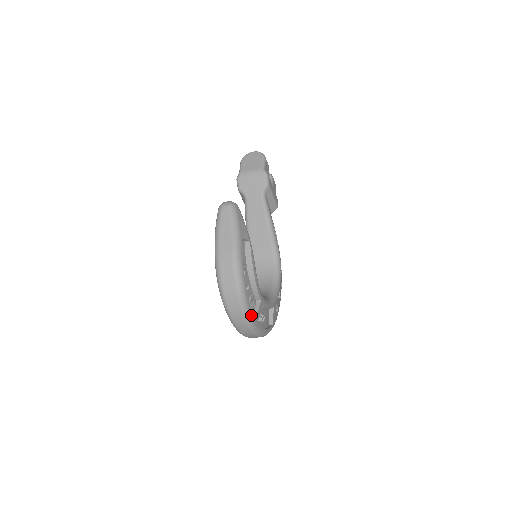
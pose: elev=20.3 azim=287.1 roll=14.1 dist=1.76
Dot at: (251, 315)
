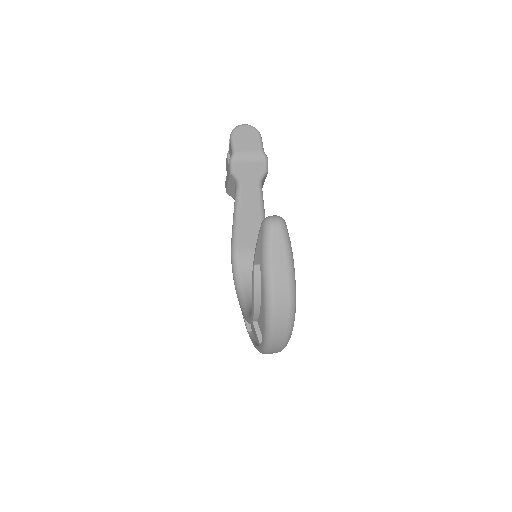
Dot at: occluded
